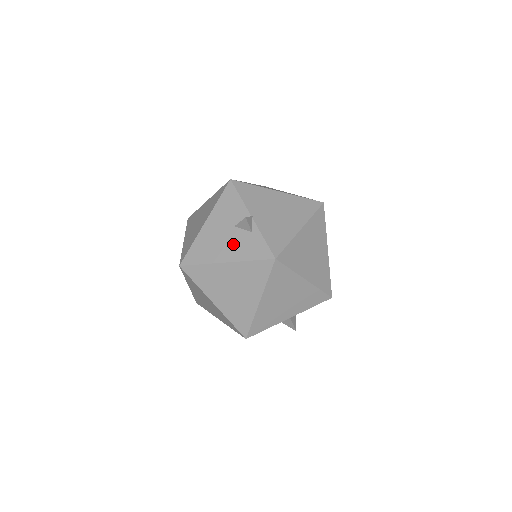
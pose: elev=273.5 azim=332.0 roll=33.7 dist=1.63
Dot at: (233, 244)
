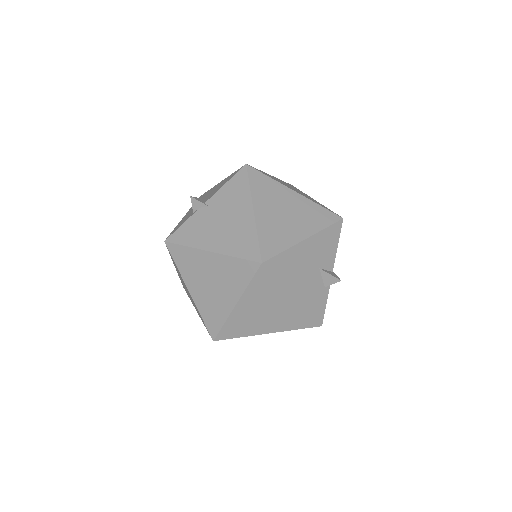
Dot at: (309, 285)
